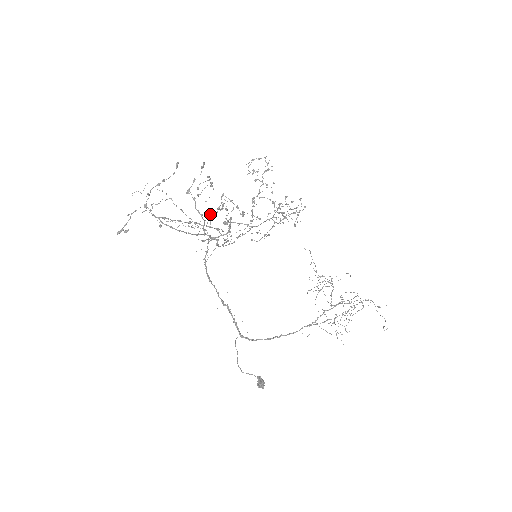
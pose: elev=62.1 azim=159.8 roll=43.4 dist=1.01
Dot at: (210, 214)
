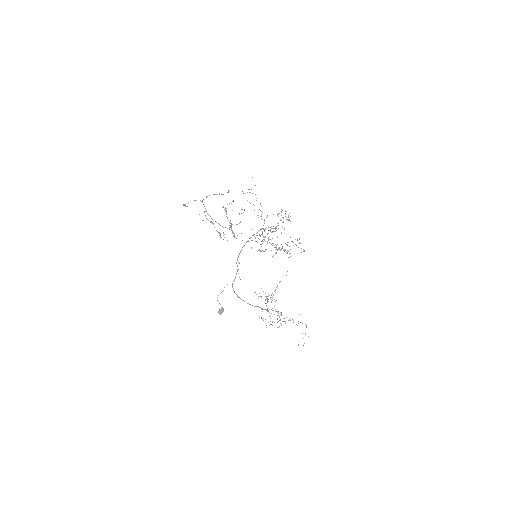
Dot at: occluded
